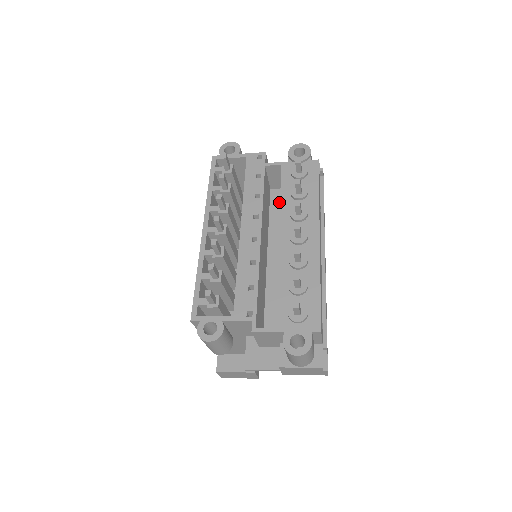
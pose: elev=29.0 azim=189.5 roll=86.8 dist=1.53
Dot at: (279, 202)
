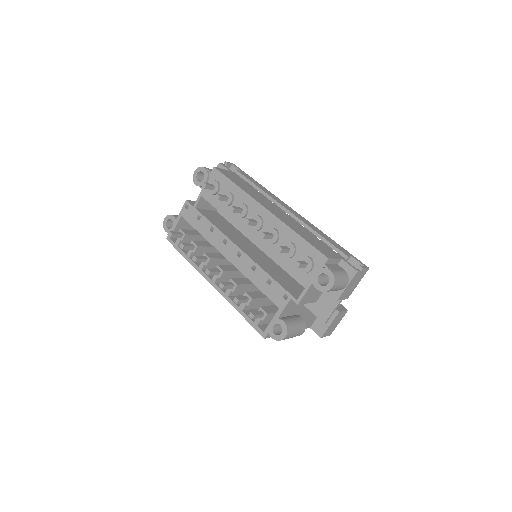
Dot at: occluded
